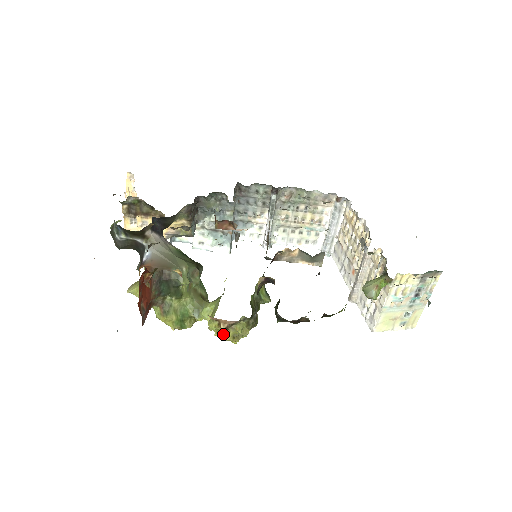
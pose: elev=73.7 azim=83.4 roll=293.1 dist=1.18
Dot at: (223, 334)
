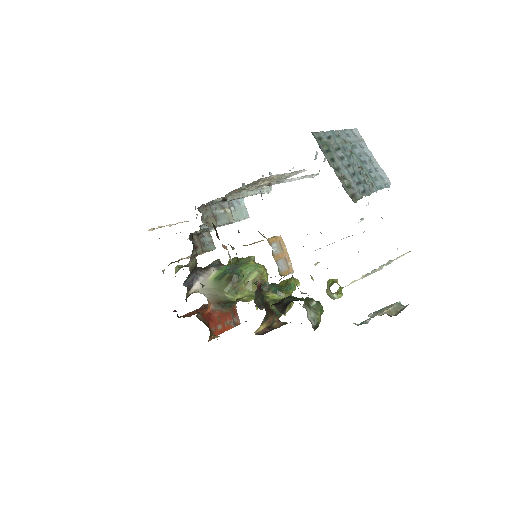
Dot at: occluded
